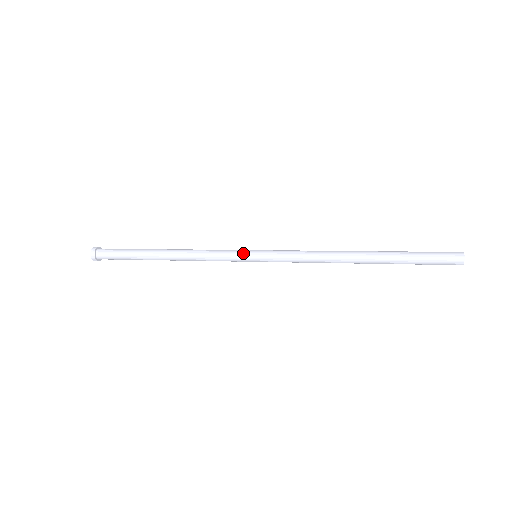
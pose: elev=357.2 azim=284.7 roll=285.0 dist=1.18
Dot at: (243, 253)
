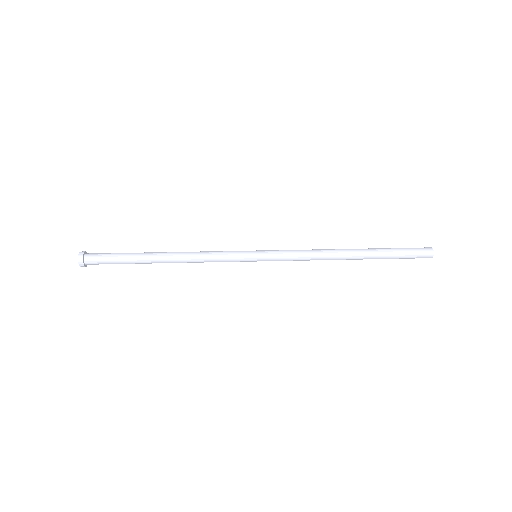
Dot at: (245, 256)
